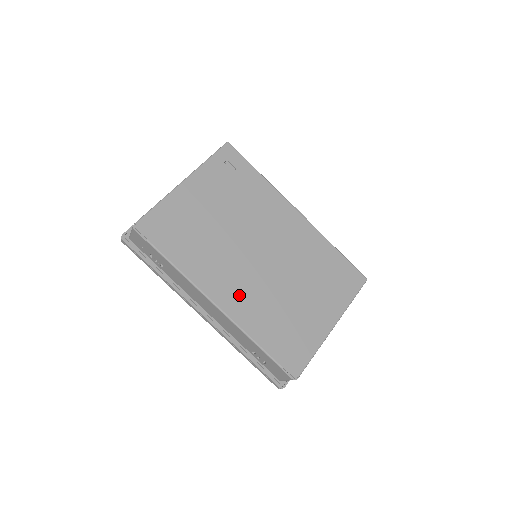
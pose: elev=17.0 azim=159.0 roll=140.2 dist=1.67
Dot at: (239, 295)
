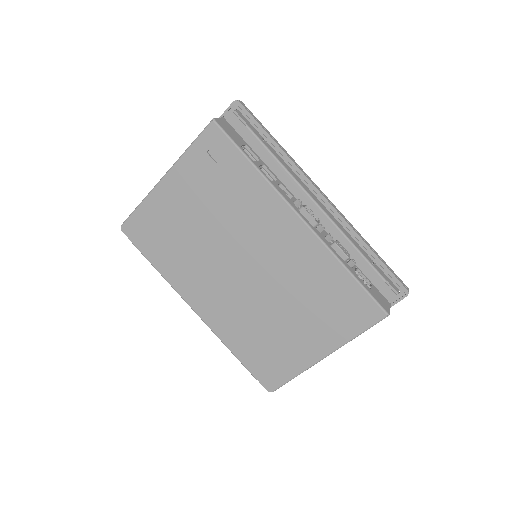
Dot at: (218, 307)
